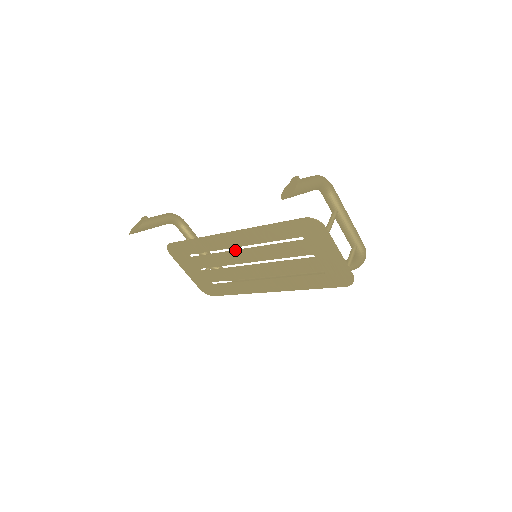
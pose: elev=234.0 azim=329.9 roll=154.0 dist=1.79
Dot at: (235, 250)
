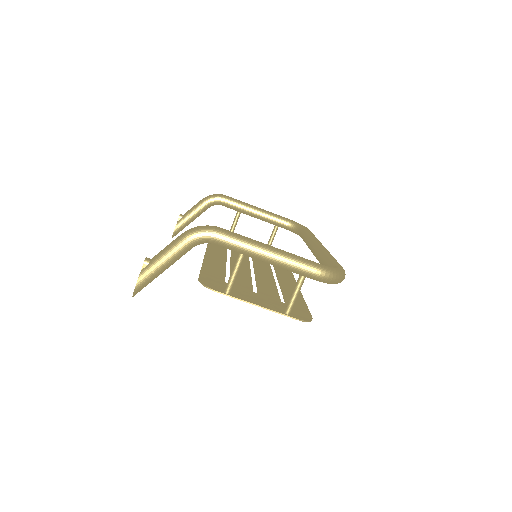
Dot at: (230, 257)
